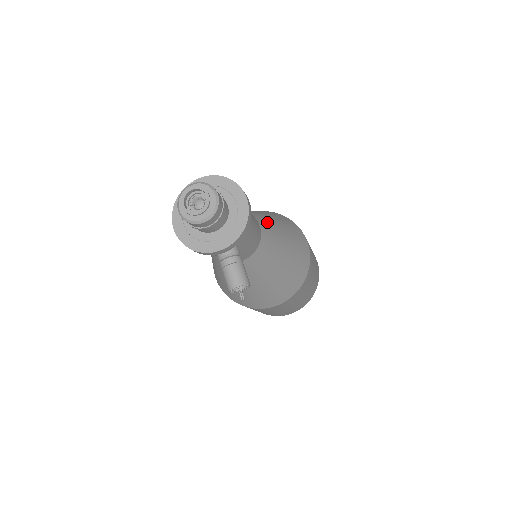
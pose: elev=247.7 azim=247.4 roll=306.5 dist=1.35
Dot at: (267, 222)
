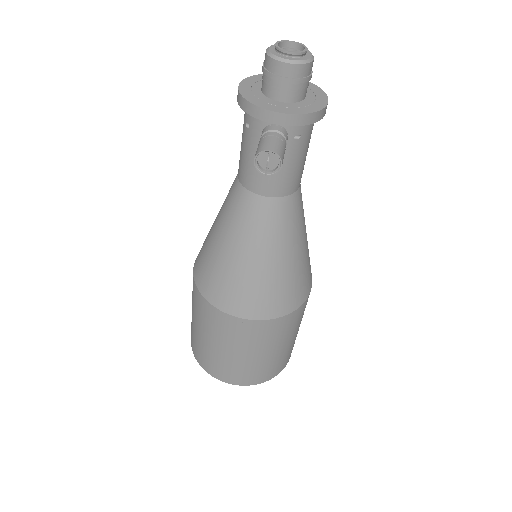
Dot at: occluded
